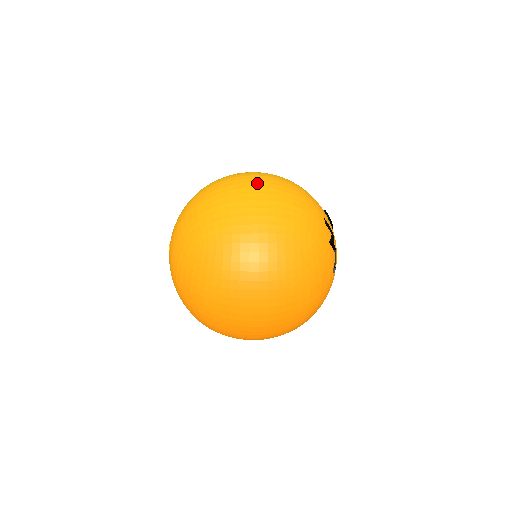
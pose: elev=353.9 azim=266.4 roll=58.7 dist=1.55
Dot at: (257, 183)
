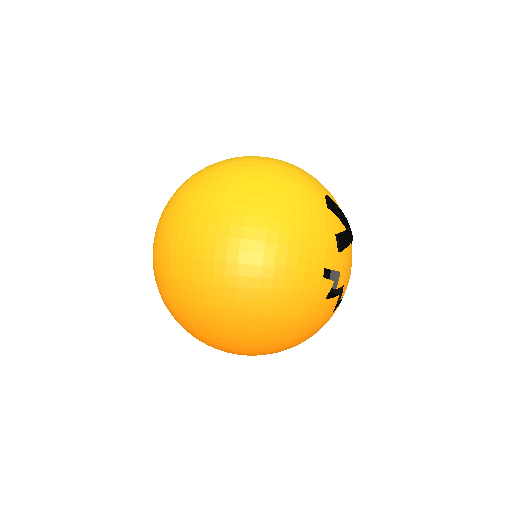
Dot at: (229, 240)
